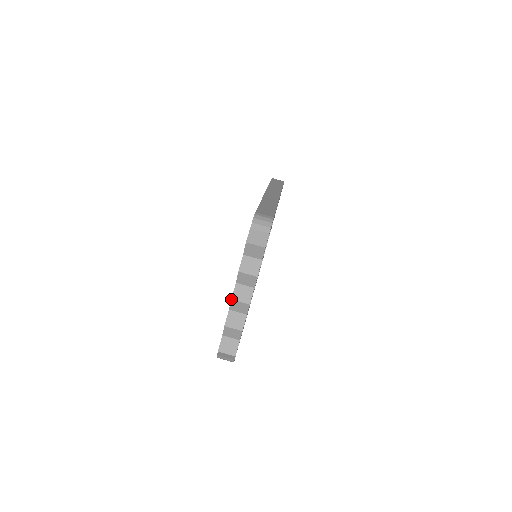
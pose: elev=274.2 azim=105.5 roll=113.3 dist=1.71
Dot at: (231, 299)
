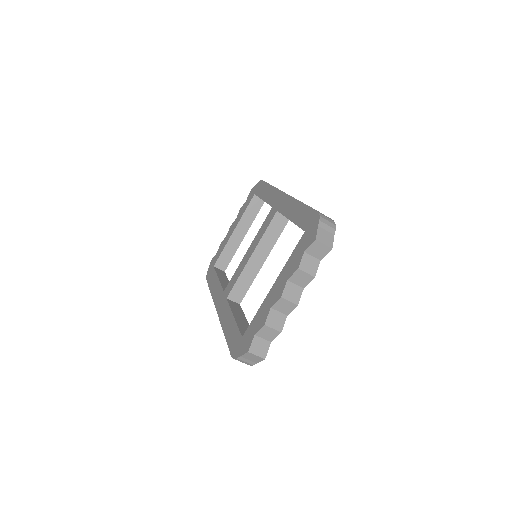
Dot at: (281, 297)
